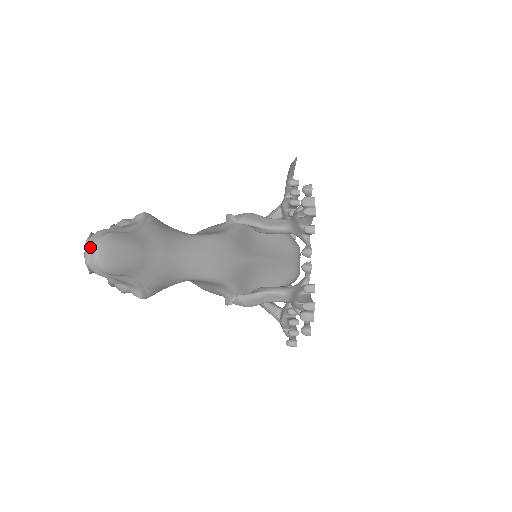
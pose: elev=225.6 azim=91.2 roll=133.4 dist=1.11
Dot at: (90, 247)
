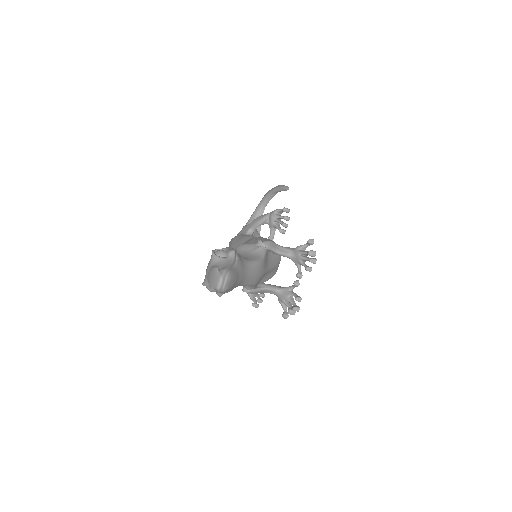
Dot at: (223, 281)
